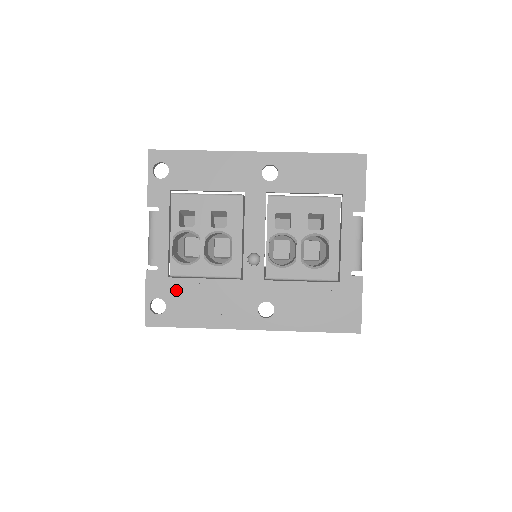
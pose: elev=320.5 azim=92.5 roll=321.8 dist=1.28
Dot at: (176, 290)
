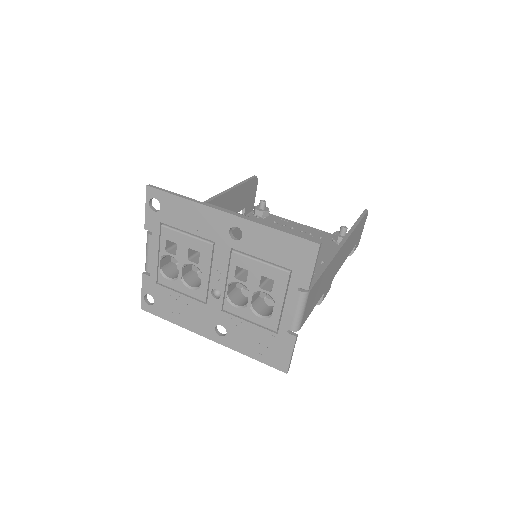
Dot at: (161, 294)
